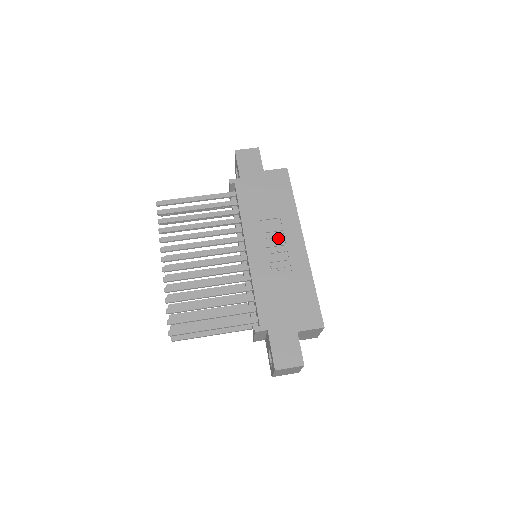
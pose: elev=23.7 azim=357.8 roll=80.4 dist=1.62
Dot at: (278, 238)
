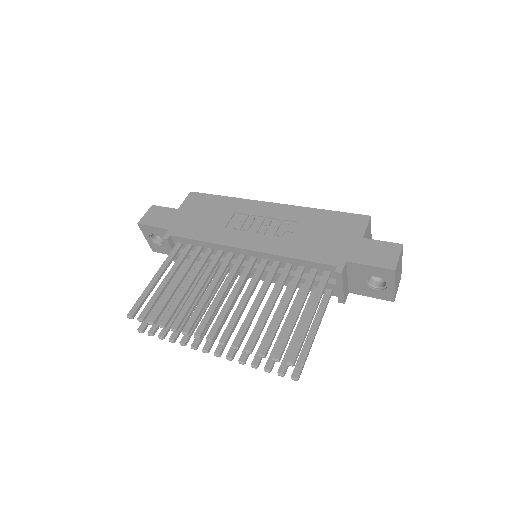
Dot at: (254, 221)
